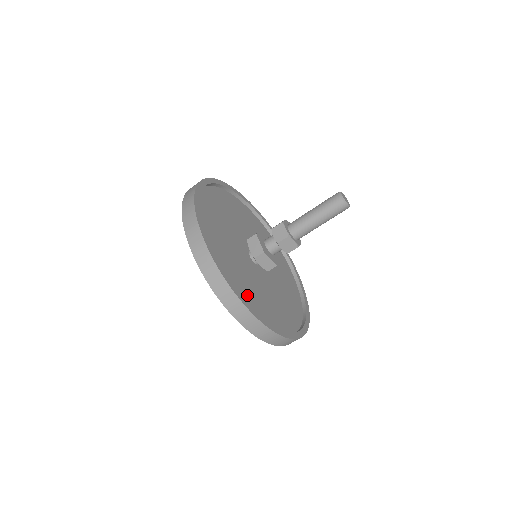
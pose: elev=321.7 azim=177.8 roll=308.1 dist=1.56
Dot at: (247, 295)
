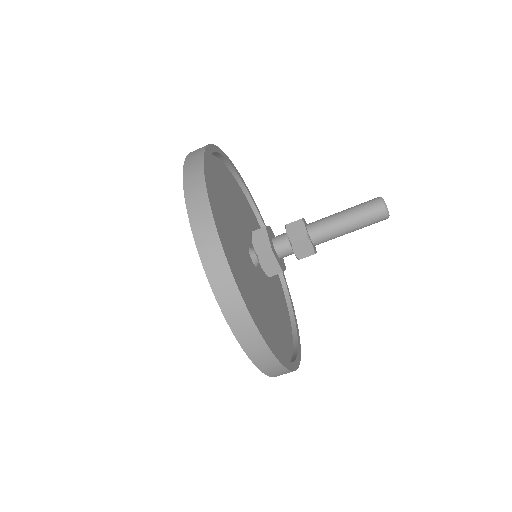
Dot at: (246, 297)
